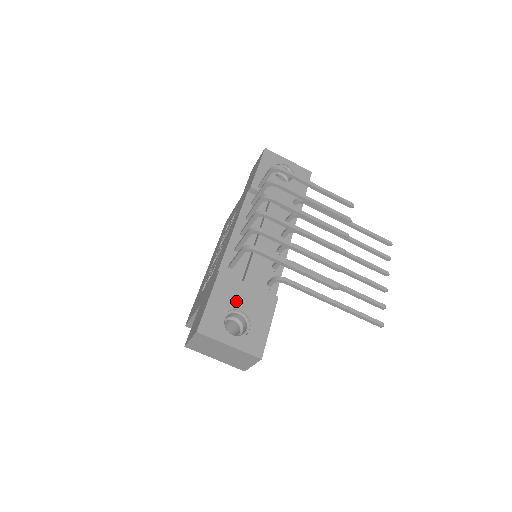
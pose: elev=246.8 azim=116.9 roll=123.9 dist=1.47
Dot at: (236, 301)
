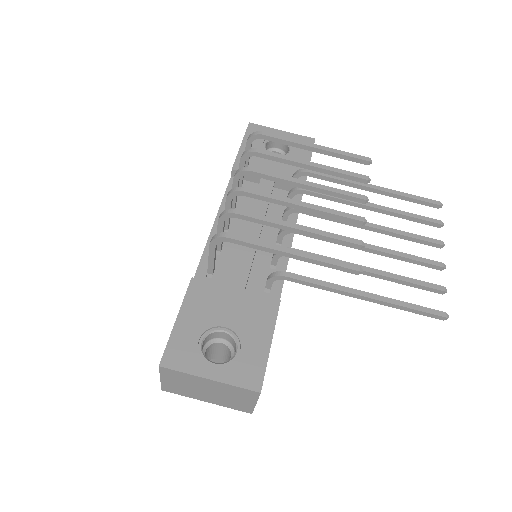
Dot at: (217, 315)
